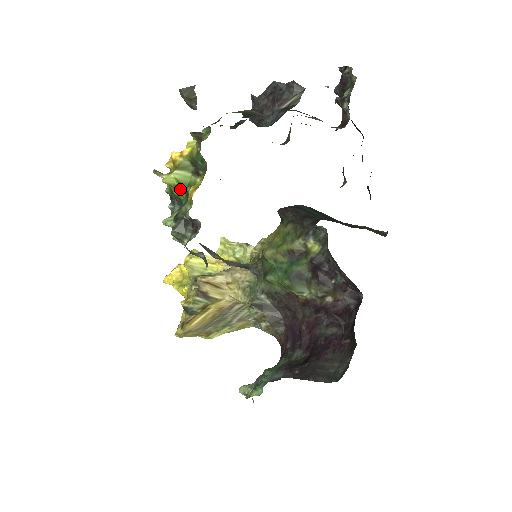
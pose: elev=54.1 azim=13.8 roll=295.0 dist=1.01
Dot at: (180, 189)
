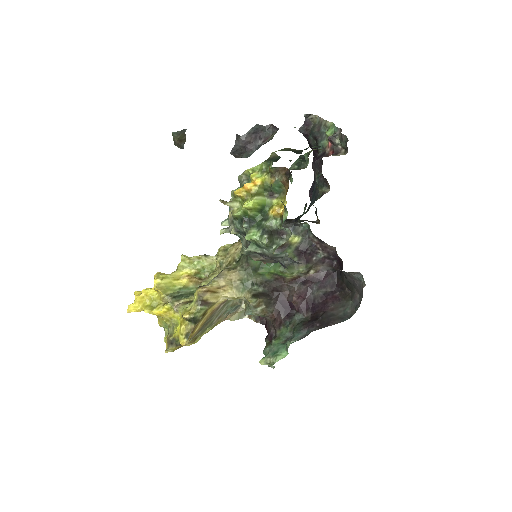
Dot at: (257, 210)
